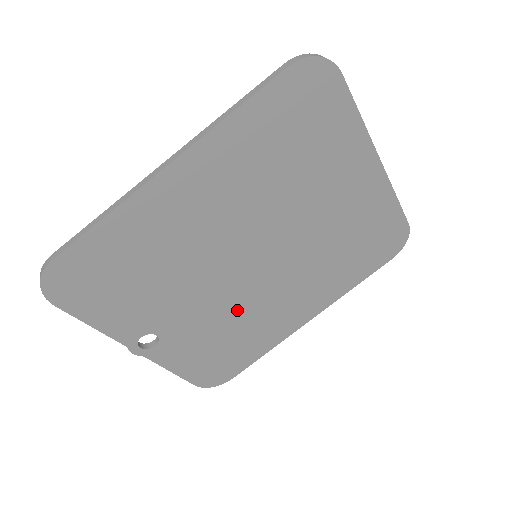
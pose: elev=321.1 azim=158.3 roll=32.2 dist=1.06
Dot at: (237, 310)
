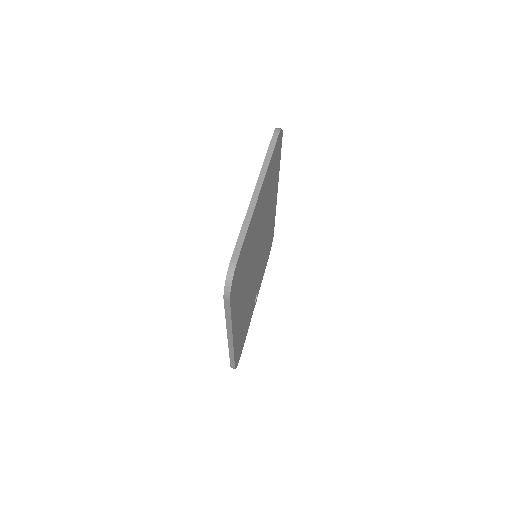
Dot at: (263, 252)
